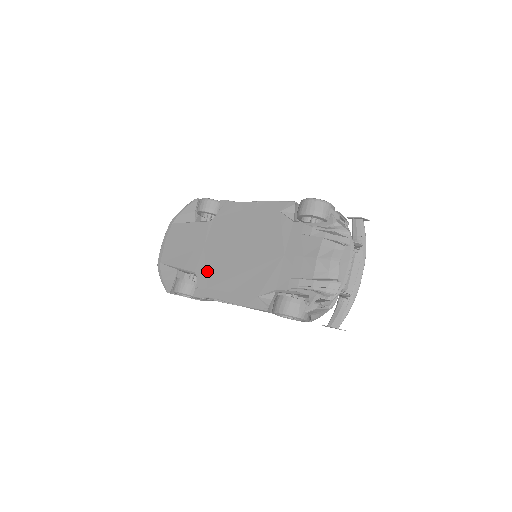
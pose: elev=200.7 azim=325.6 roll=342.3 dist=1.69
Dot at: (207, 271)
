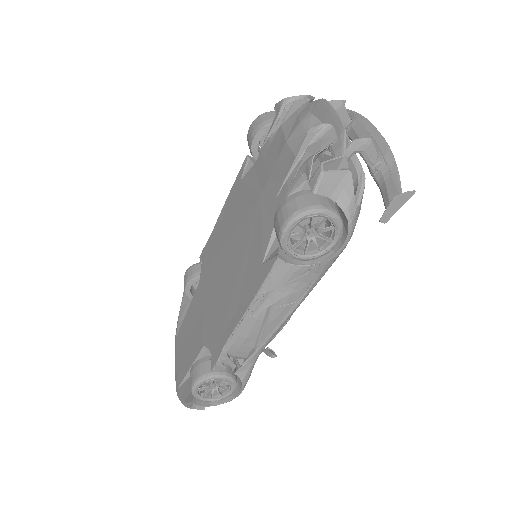
Dot at: (212, 325)
